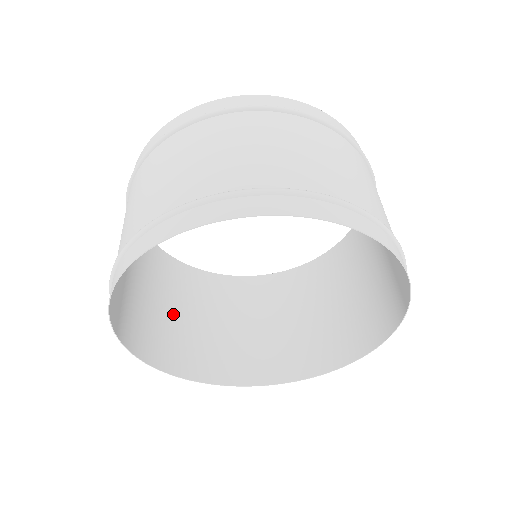
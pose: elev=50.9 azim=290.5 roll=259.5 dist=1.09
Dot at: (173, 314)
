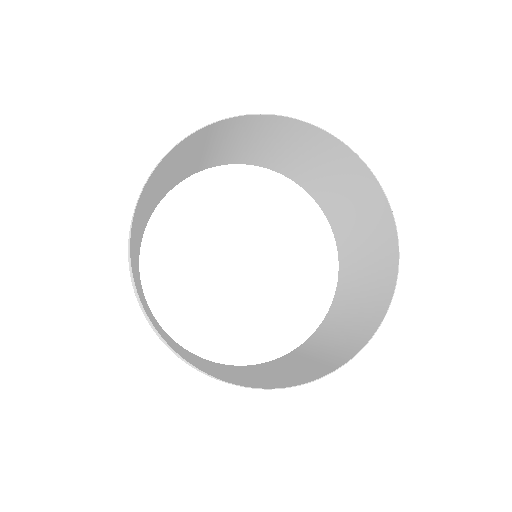
Dot at: (271, 375)
